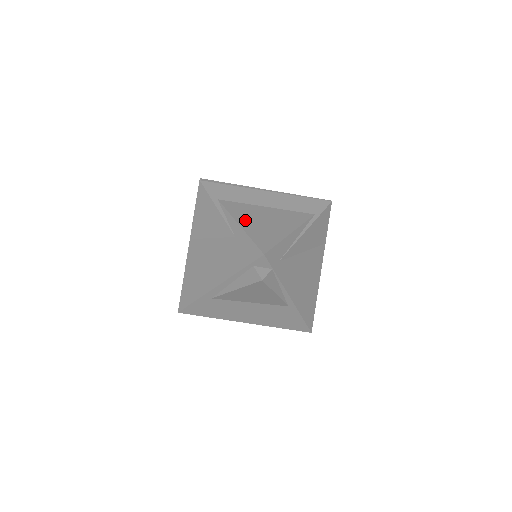
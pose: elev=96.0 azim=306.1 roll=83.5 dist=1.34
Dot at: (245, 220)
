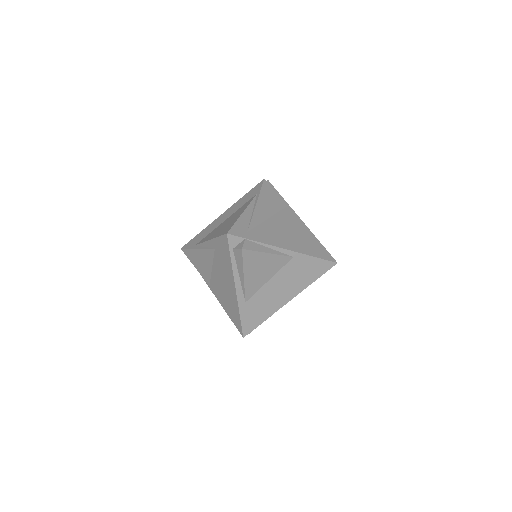
Dot at: (213, 235)
